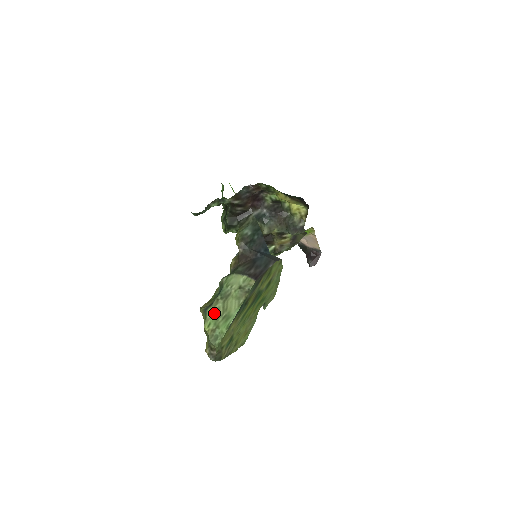
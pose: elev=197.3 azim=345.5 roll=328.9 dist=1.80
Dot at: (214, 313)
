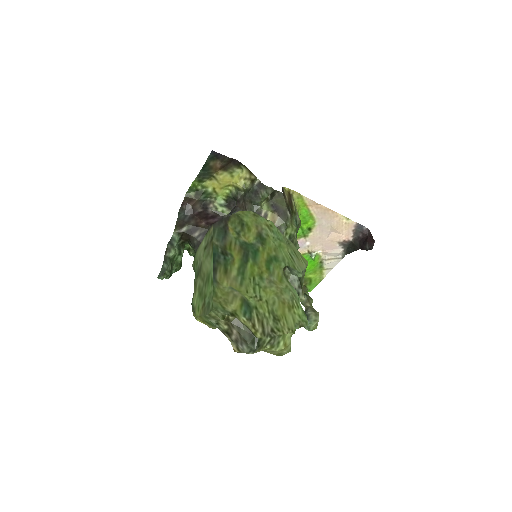
Dot at: (197, 294)
